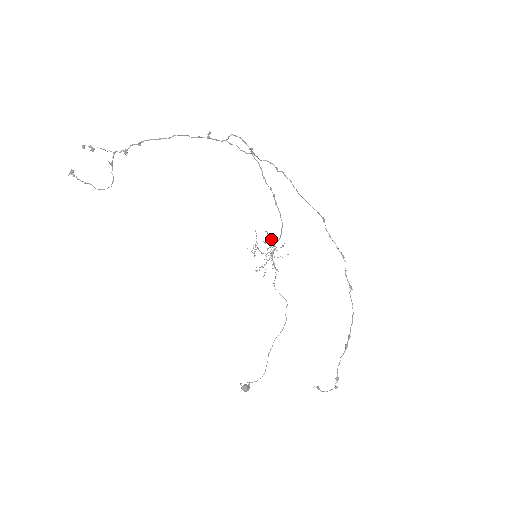
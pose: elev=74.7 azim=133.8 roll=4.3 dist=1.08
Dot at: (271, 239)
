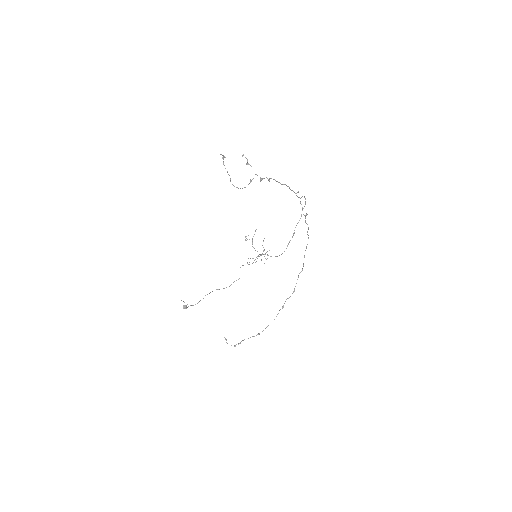
Dot at: occluded
